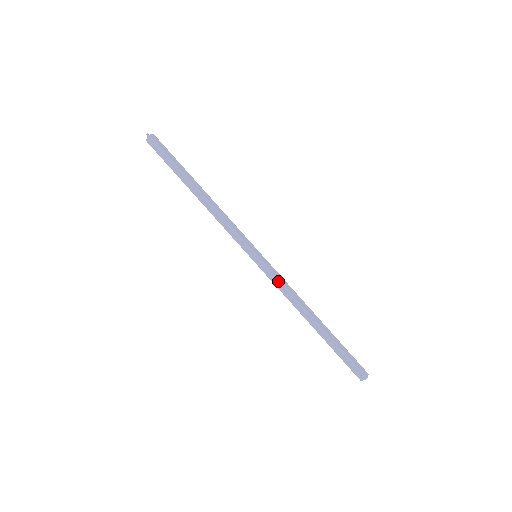
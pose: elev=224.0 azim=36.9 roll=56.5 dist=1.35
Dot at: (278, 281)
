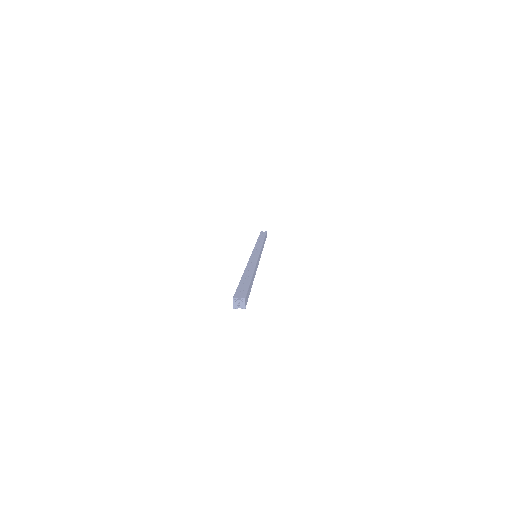
Dot at: occluded
